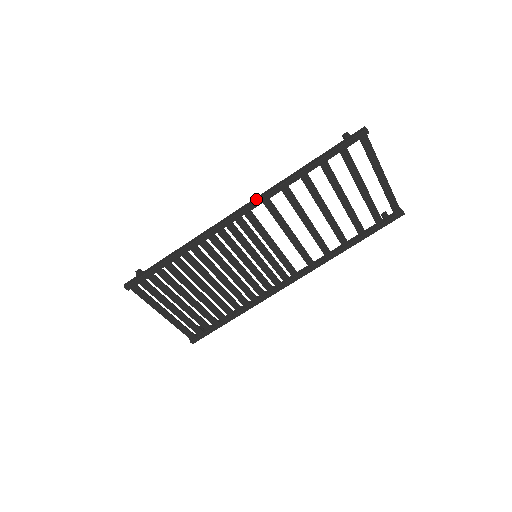
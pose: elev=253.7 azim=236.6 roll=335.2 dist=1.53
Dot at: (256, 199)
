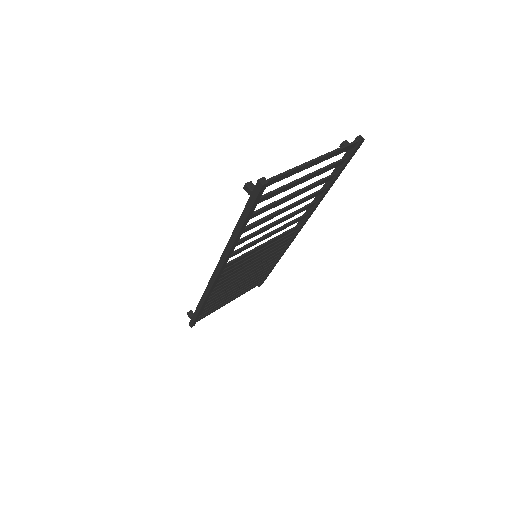
Dot at: (220, 264)
